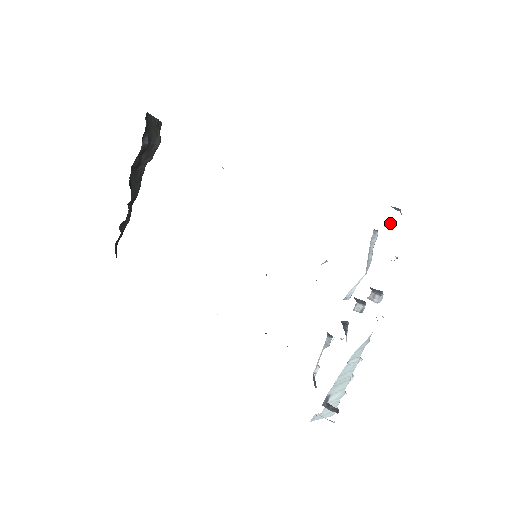
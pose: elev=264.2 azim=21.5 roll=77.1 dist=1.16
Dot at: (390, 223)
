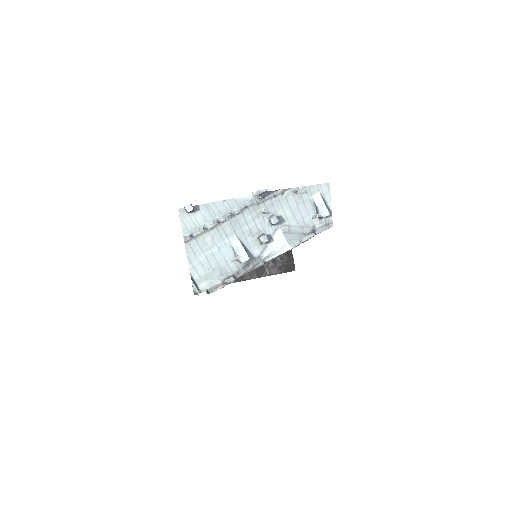
Dot at: (318, 212)
